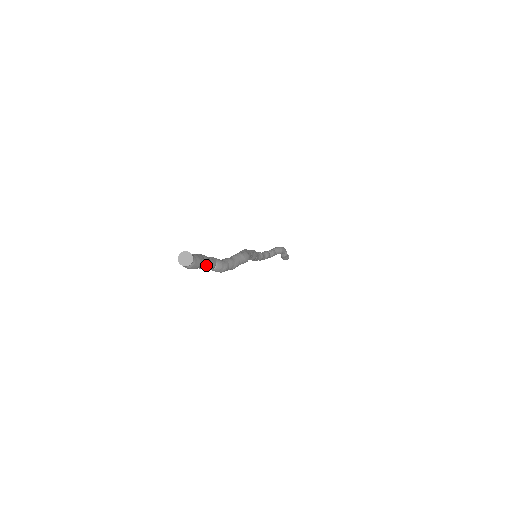
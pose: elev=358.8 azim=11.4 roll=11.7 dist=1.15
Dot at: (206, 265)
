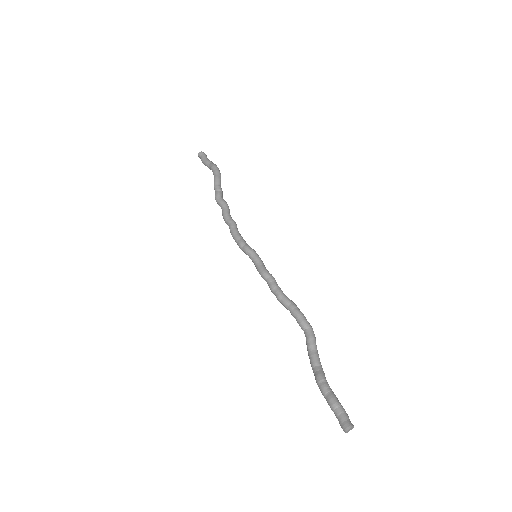
Dot at: occluded
